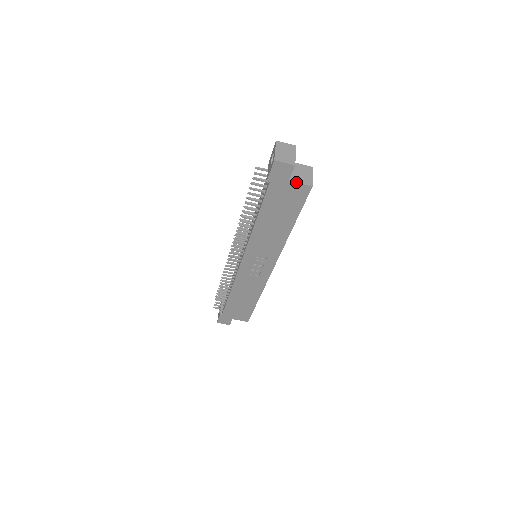
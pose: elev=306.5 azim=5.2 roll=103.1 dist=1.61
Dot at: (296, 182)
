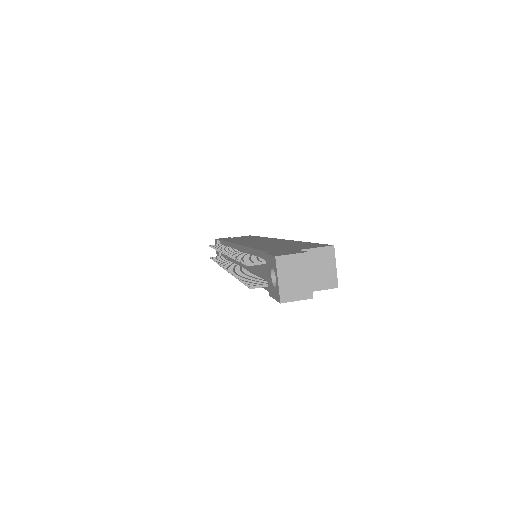
Dot at: occluded
